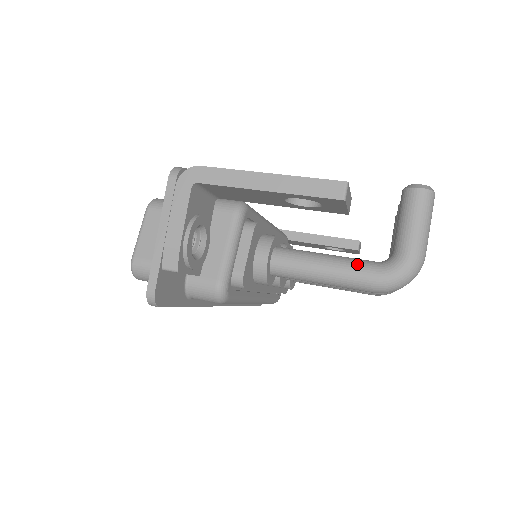
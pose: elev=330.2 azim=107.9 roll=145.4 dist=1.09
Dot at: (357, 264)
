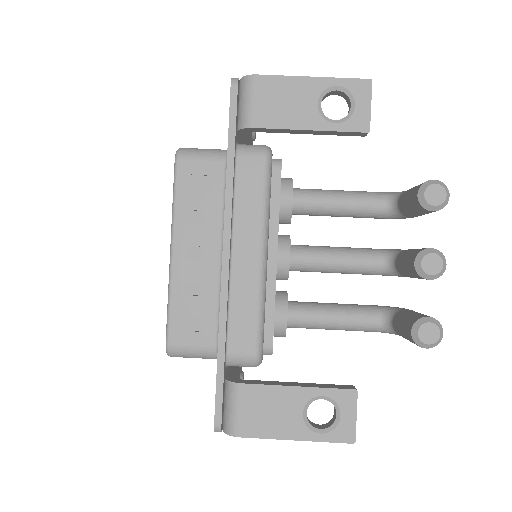
Dot at: (360, 330)
